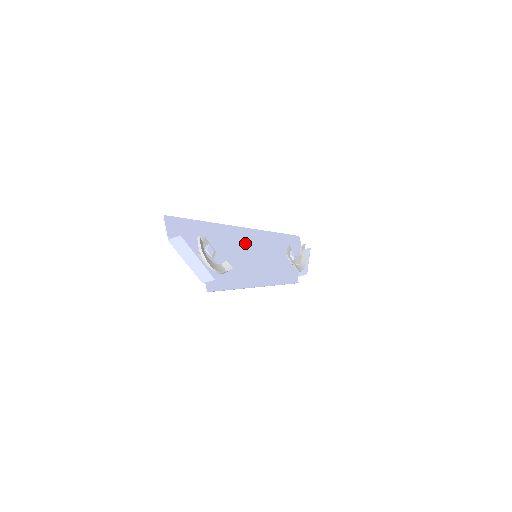
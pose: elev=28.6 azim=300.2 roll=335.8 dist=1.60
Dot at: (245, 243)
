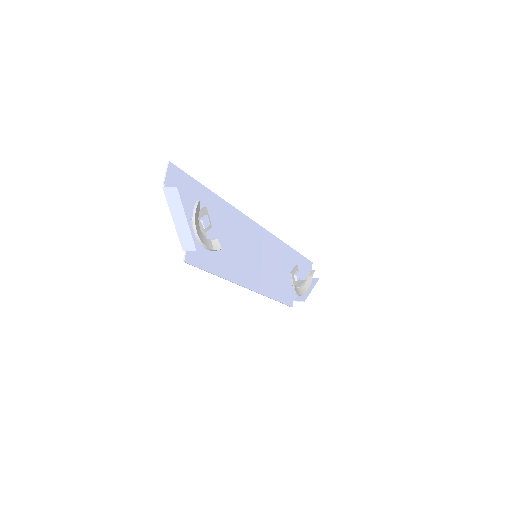
Dot at: (249, 237)
